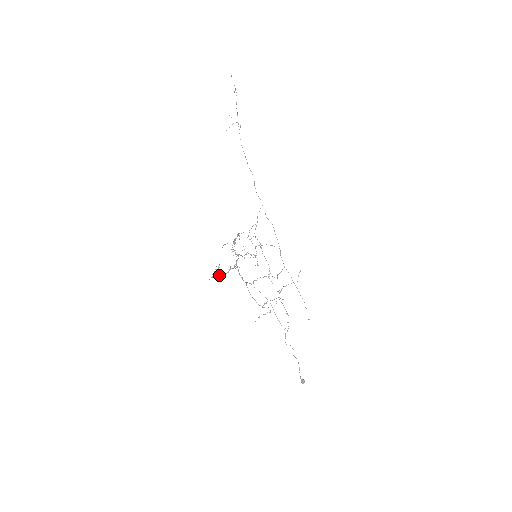
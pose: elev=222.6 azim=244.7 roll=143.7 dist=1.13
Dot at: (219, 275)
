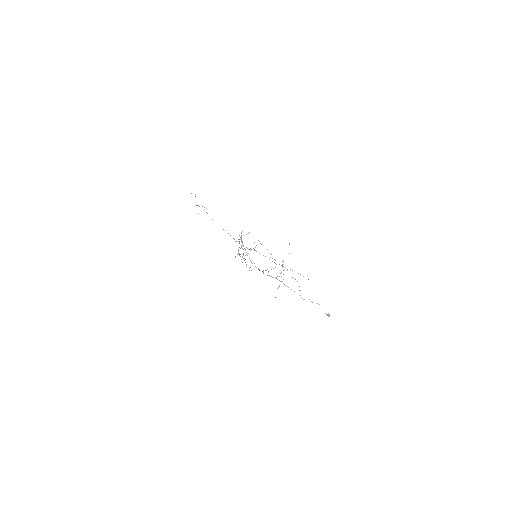
Dot at: occluded
